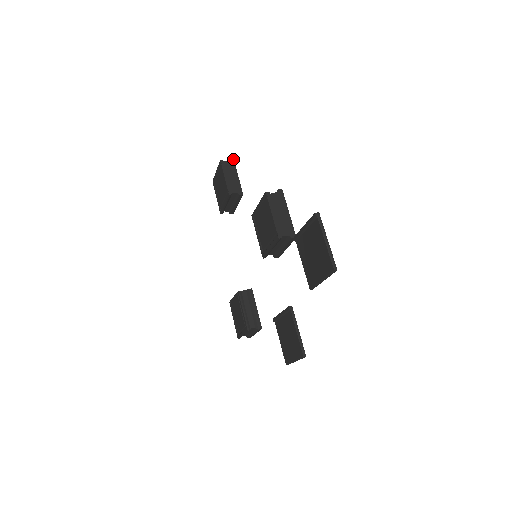
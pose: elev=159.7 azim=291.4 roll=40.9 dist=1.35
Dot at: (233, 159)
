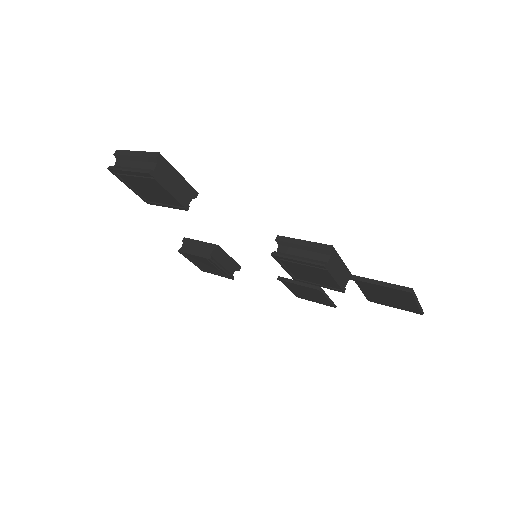
Dot at: (159, 154)
